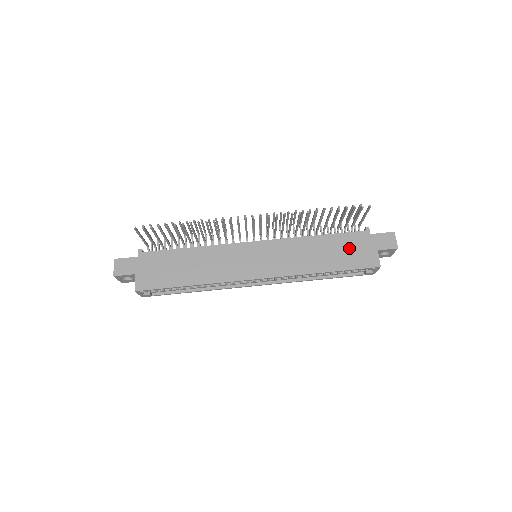
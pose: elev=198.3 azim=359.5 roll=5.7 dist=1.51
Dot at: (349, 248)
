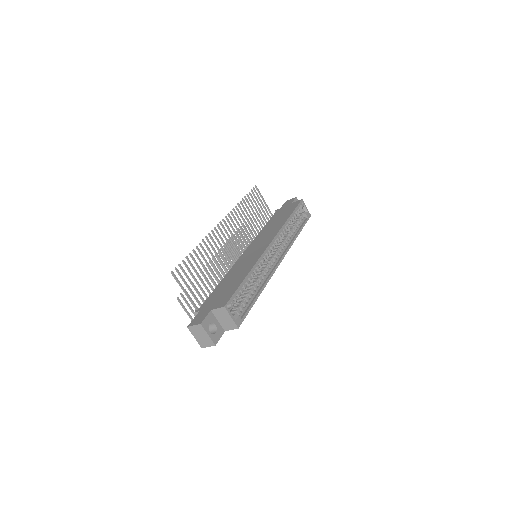
Dot at: (282, 213)
